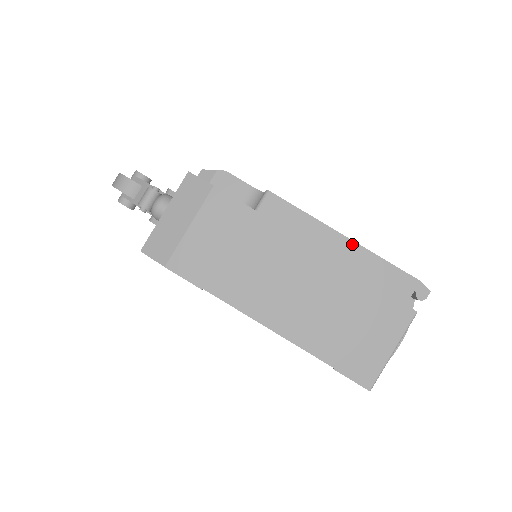
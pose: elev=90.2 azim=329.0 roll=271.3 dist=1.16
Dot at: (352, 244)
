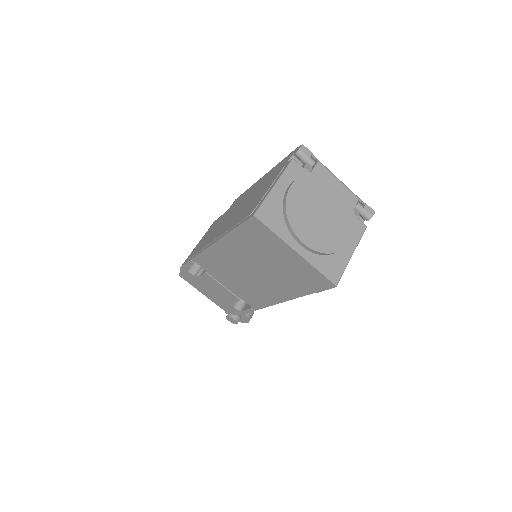
Dot at: (265, 175)
